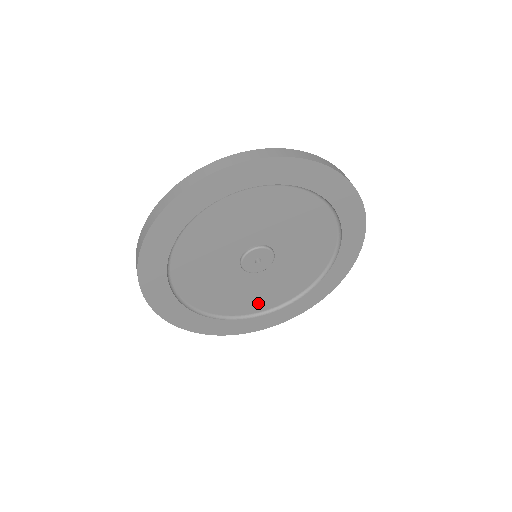
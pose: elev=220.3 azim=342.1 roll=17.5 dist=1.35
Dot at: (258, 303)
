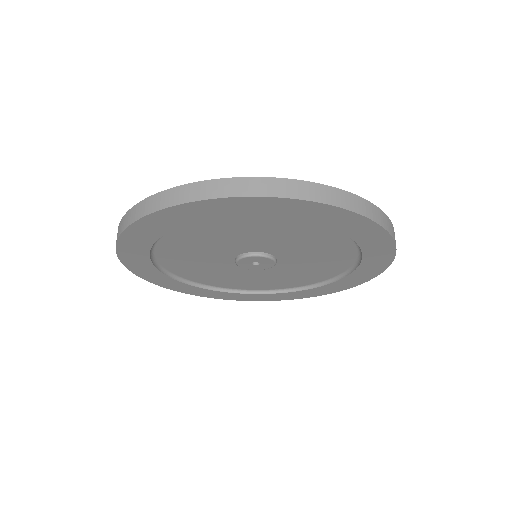
Dot at: (309, 278)
